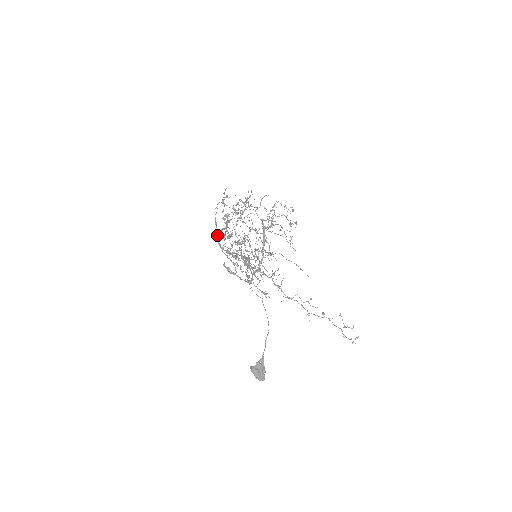
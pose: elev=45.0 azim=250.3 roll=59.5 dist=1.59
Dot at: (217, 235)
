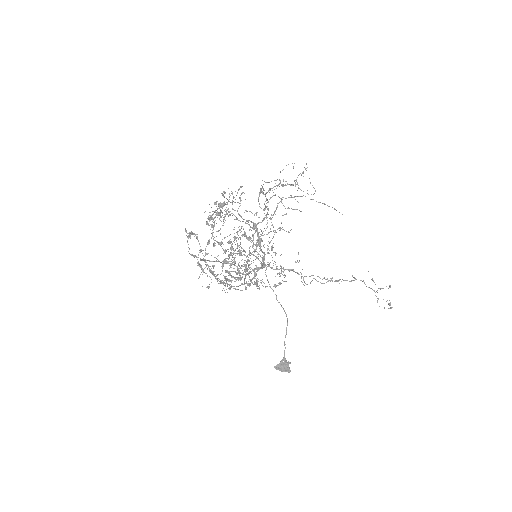
Dot at: (203, 260)
